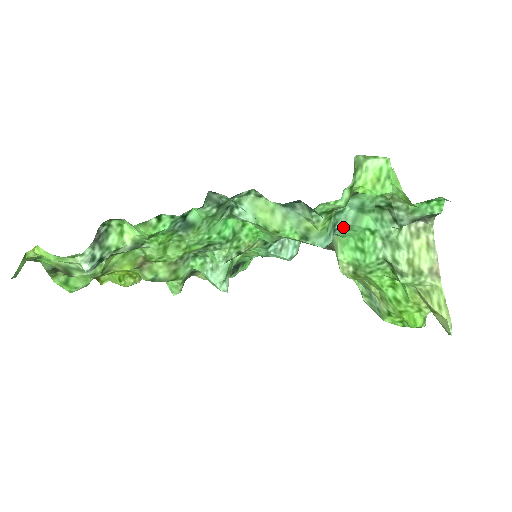
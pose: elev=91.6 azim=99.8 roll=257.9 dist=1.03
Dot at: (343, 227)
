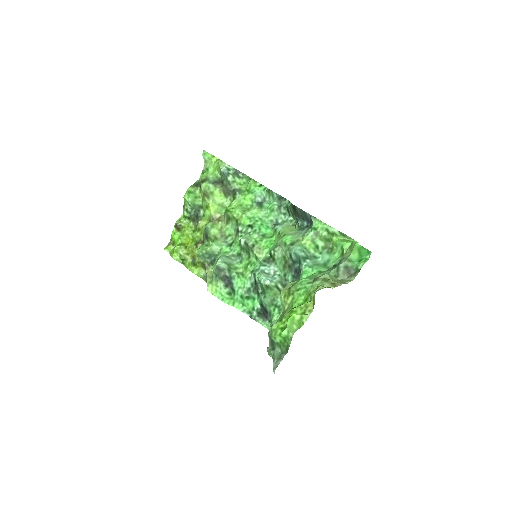
Dot at: (310, 264)
